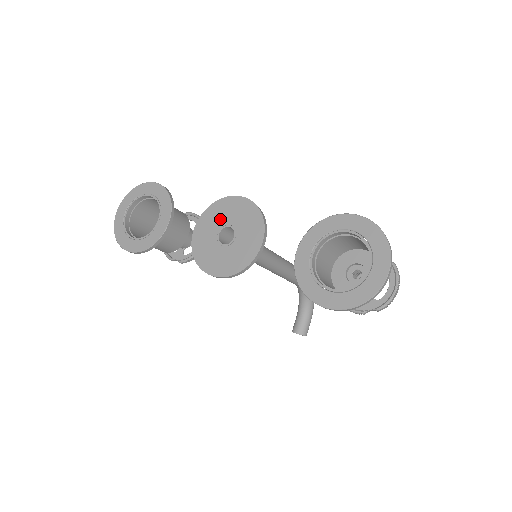
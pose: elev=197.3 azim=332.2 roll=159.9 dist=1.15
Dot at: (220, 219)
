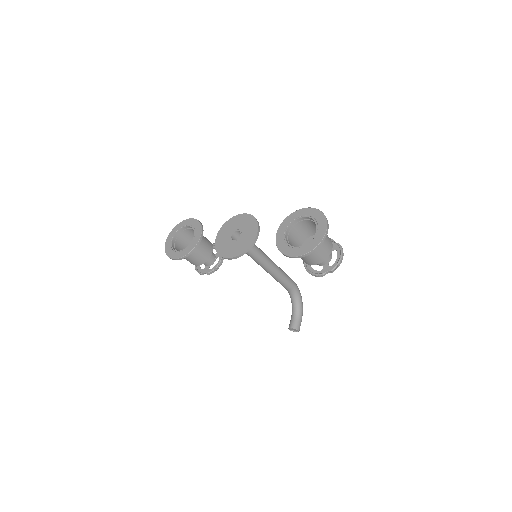
Dot at: (232, 228)
